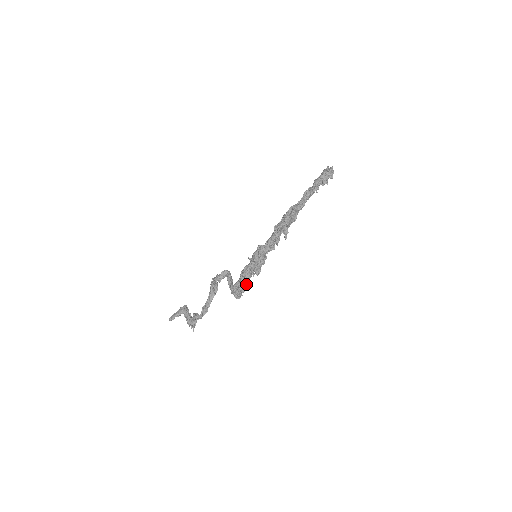
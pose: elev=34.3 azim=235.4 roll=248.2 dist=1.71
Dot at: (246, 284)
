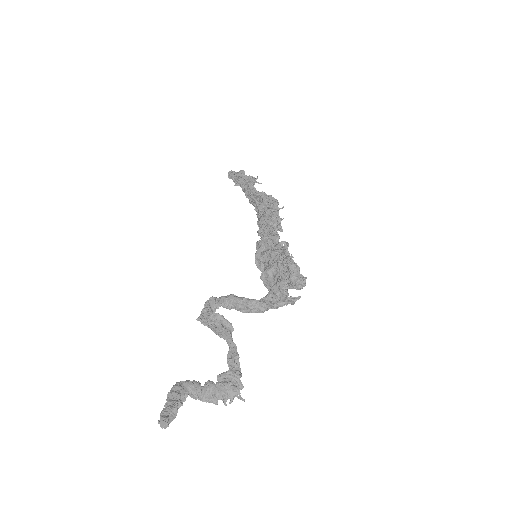
Dot at: occluded
